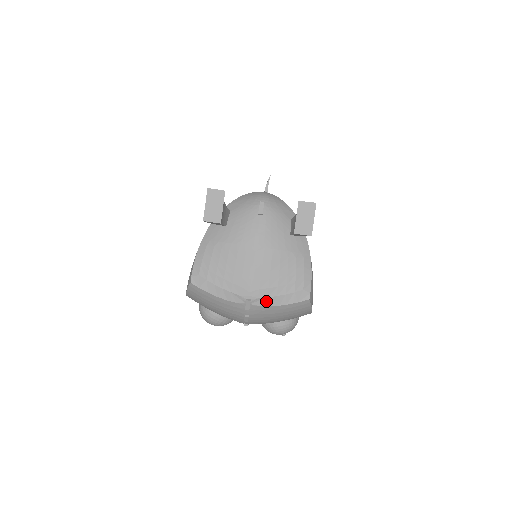
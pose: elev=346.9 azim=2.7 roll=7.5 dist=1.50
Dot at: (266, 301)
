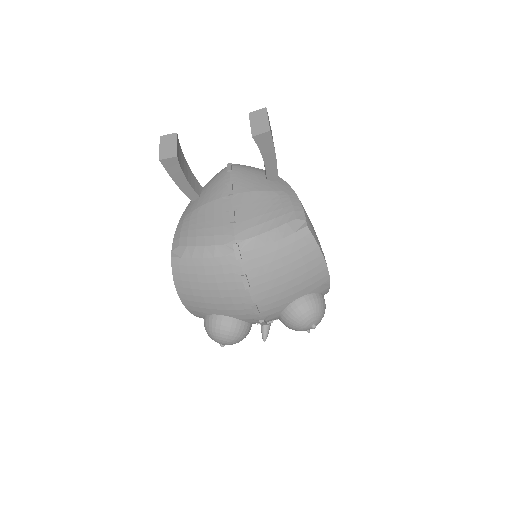
Dot at: (257, 241)
